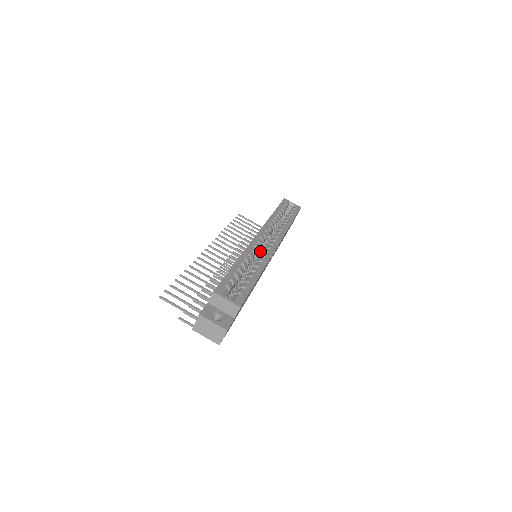
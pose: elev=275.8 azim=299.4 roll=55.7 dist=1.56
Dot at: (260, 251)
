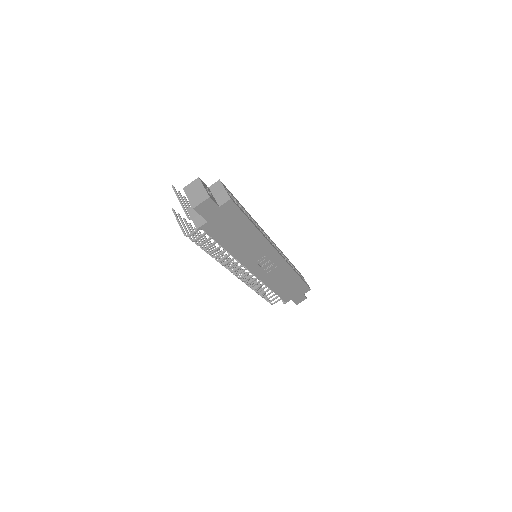
Dot at: occluded
